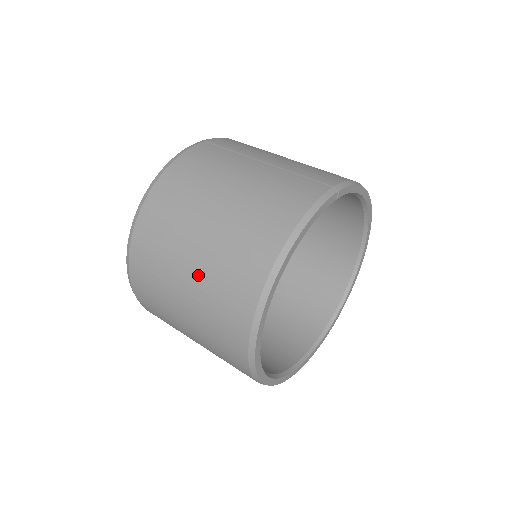
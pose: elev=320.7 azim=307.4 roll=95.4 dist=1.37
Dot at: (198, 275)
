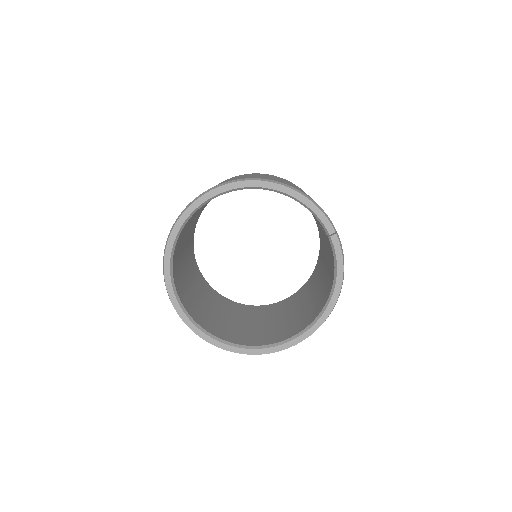
Dot at: occluded
